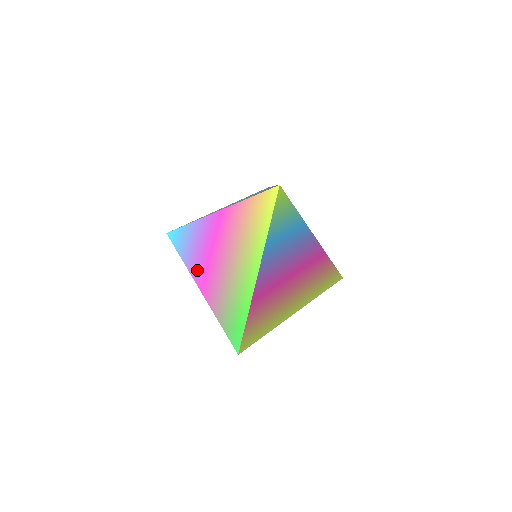
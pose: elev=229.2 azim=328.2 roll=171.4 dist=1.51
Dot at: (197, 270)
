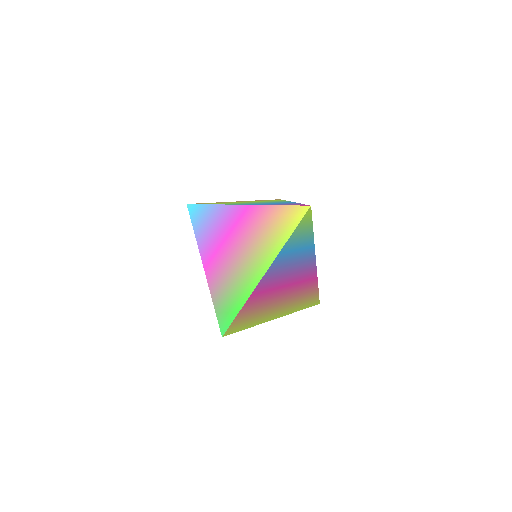
Dot at: (207, 248)
